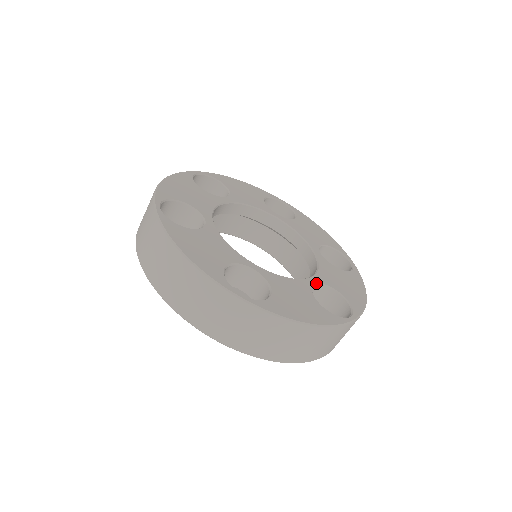
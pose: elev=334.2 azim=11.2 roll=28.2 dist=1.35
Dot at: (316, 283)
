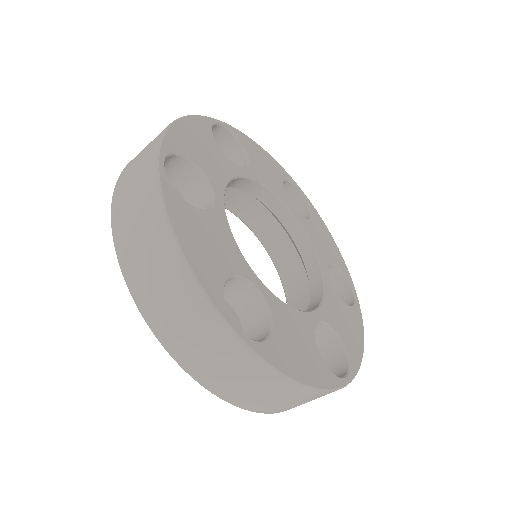
Dot at: occluded
